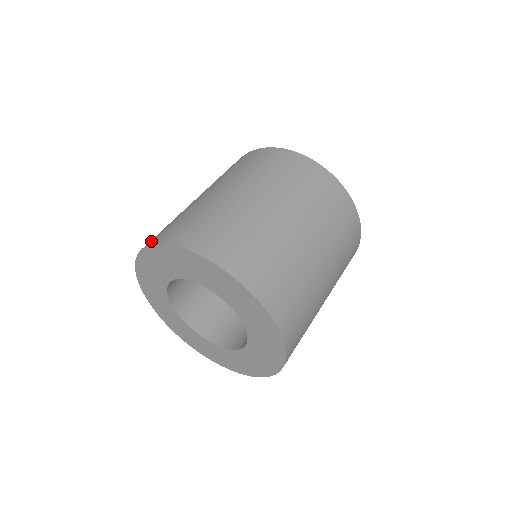
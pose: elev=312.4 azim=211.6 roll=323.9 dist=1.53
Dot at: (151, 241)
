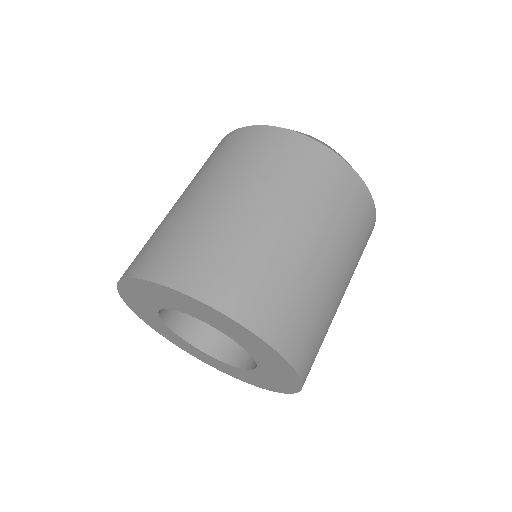
Dot at: occluded
